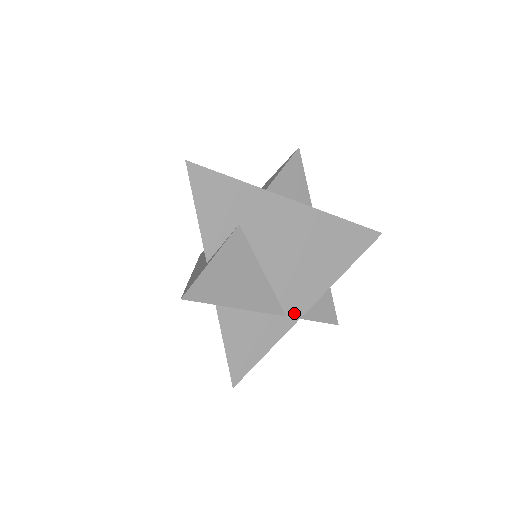
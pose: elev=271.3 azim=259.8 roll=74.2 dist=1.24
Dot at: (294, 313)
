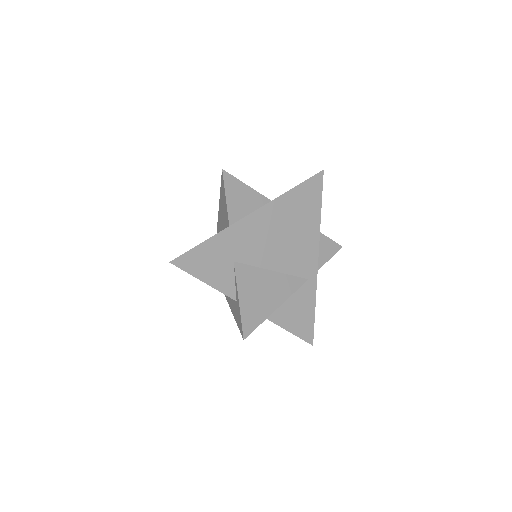
Dot at: (311, 273)
